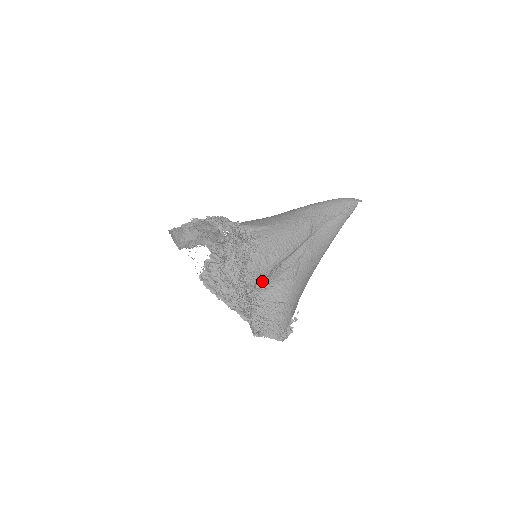
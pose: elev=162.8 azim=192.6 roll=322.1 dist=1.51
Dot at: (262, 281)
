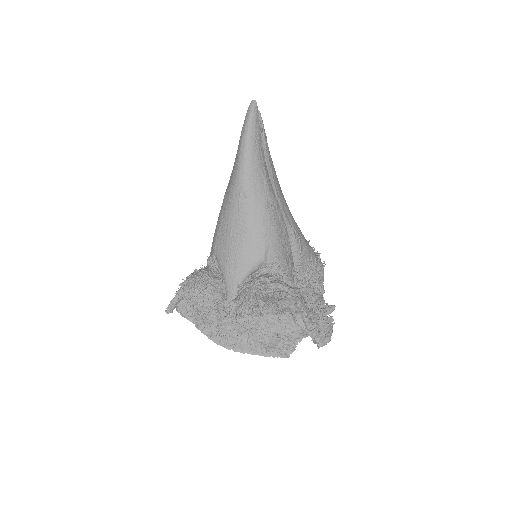
Dot at: occluded
